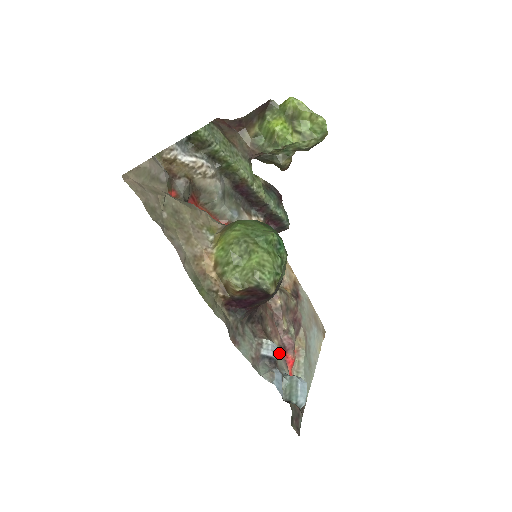
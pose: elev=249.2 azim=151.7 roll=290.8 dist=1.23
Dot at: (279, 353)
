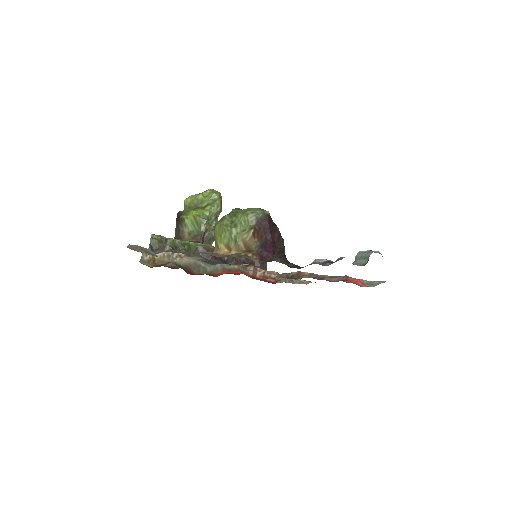
Dot at: occluded
